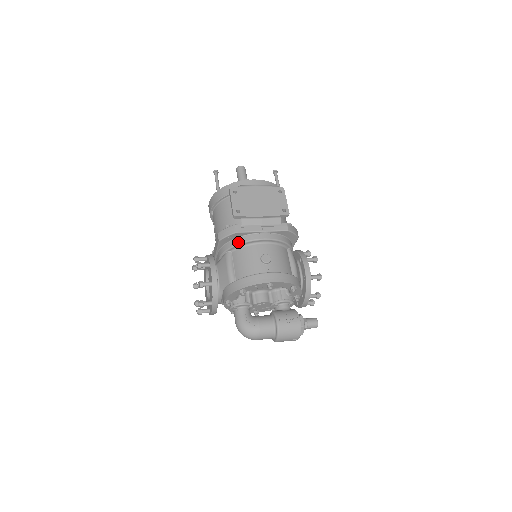
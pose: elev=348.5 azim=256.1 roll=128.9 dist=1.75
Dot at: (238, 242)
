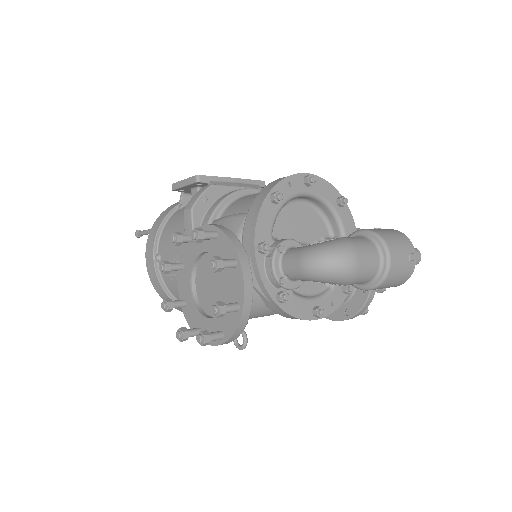
Dot at: (221, 199)
